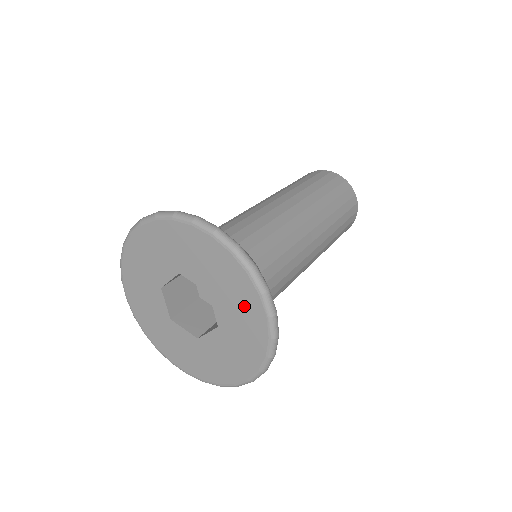
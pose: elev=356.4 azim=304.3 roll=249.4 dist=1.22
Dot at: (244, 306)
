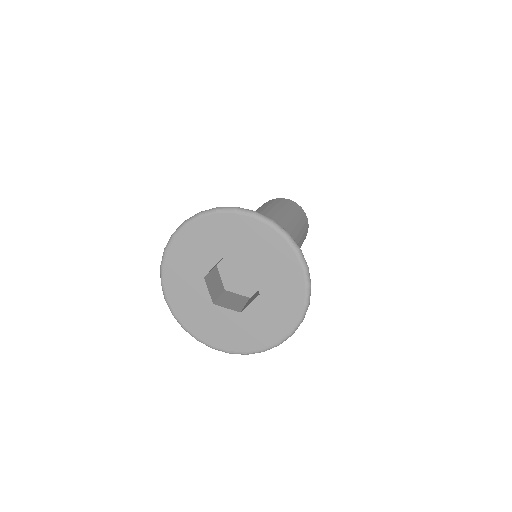
Dot at: (283, 267)
